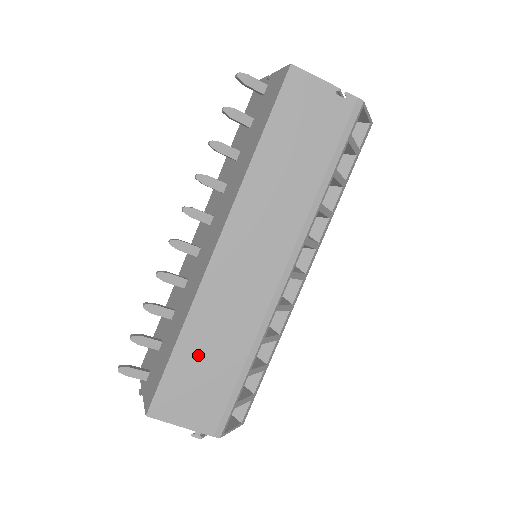
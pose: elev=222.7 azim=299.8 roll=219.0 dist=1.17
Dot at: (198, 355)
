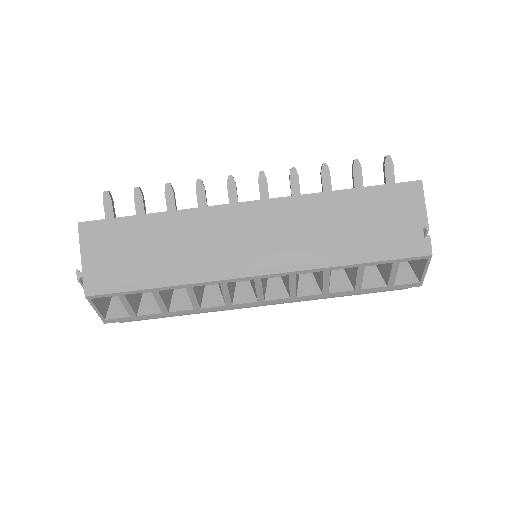
Dot at: (150, 237)
